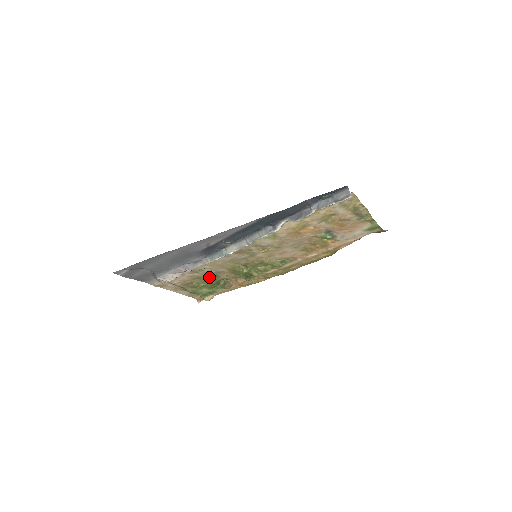
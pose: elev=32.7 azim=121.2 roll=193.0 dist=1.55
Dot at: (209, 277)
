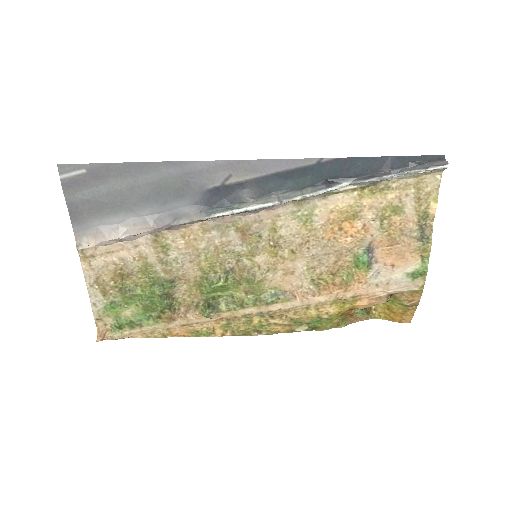
Dot at: (160, 278)
